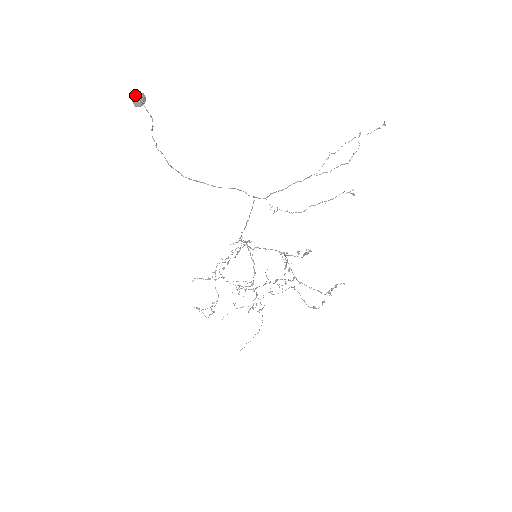
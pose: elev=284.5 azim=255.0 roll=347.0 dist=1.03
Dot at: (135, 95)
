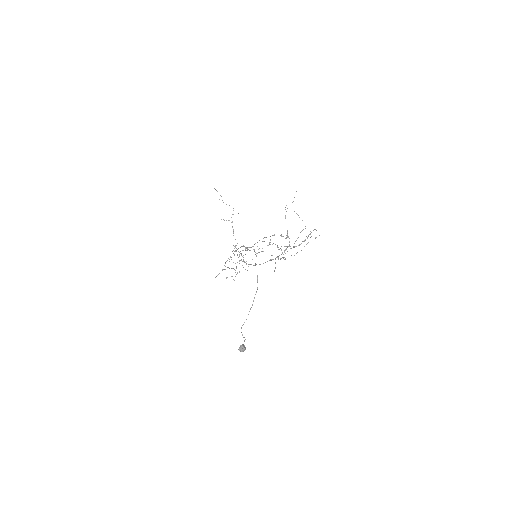
Dot at: (241, 351)
